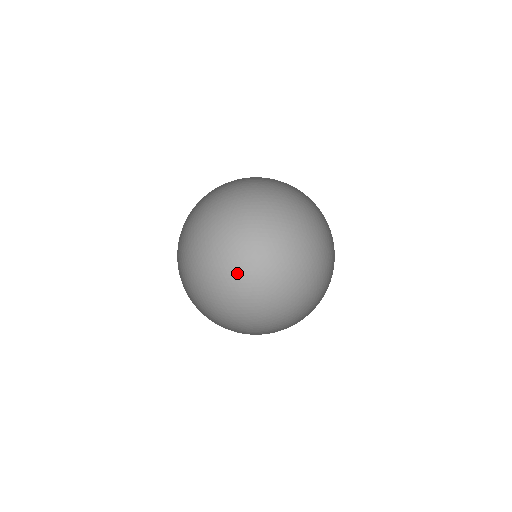
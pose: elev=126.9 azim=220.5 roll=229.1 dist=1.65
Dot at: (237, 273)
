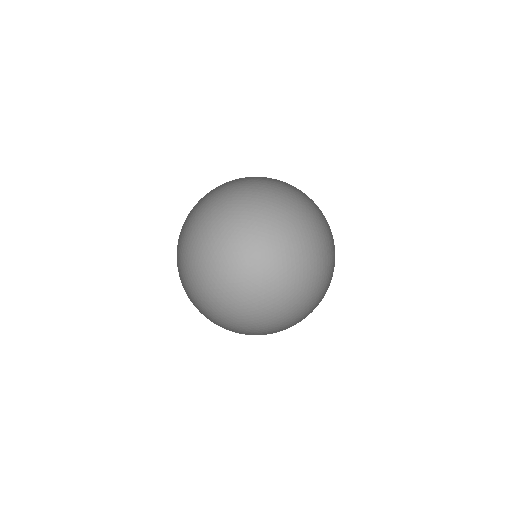
Dot at: (222, 300)
